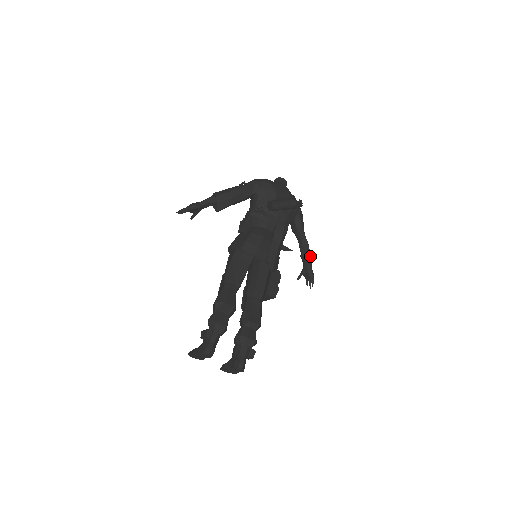
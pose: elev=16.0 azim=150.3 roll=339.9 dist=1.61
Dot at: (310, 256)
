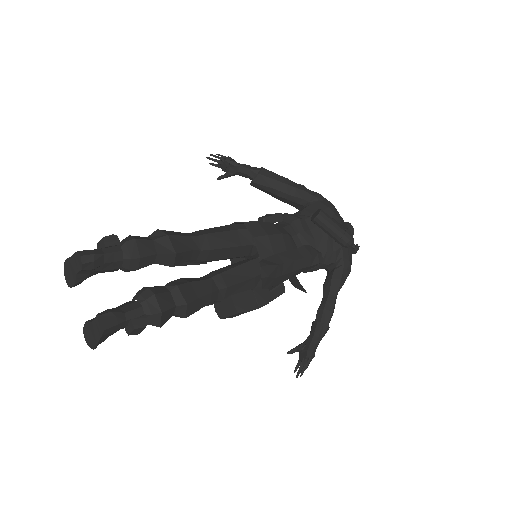
Dot at: (325, 327)
